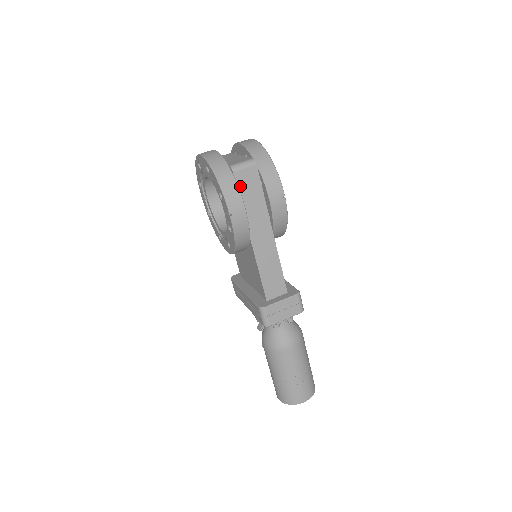
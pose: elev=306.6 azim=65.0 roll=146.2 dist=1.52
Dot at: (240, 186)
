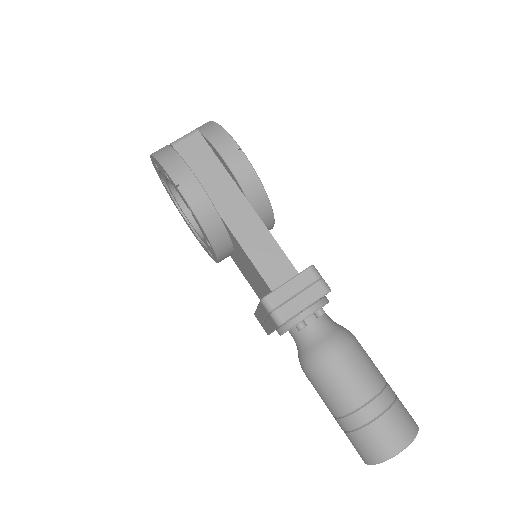
Dot at: (186, 159)
